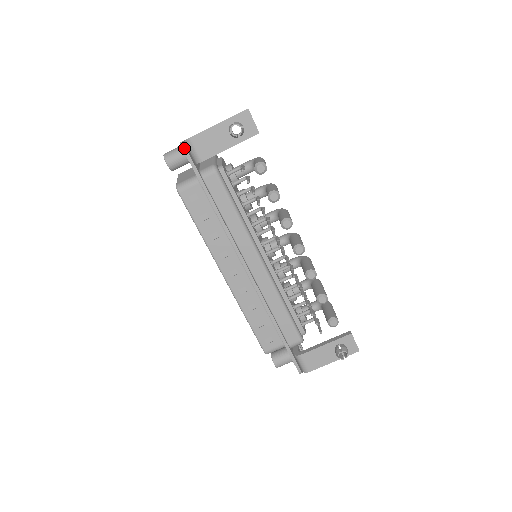
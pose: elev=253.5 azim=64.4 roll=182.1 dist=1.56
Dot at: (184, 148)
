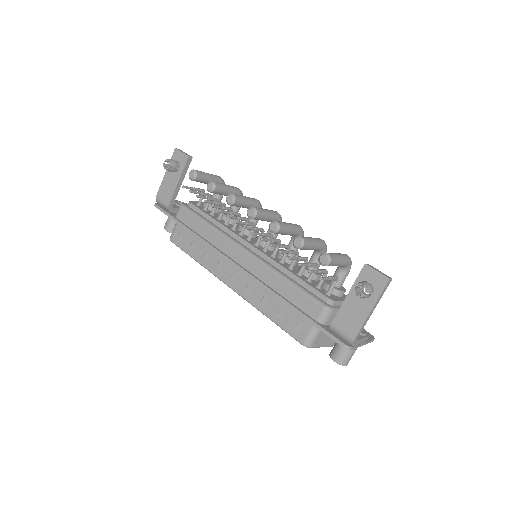
Dot at: (156, 206)
